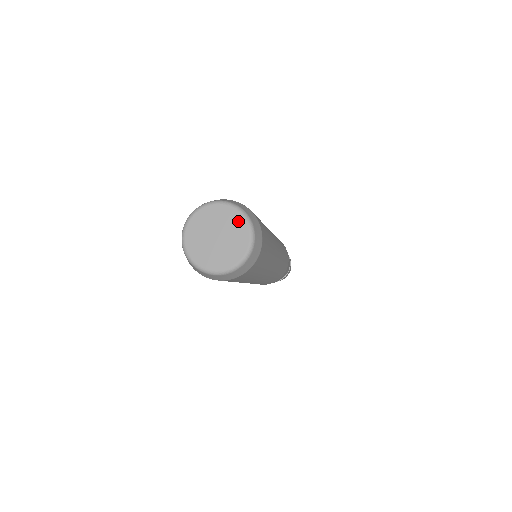
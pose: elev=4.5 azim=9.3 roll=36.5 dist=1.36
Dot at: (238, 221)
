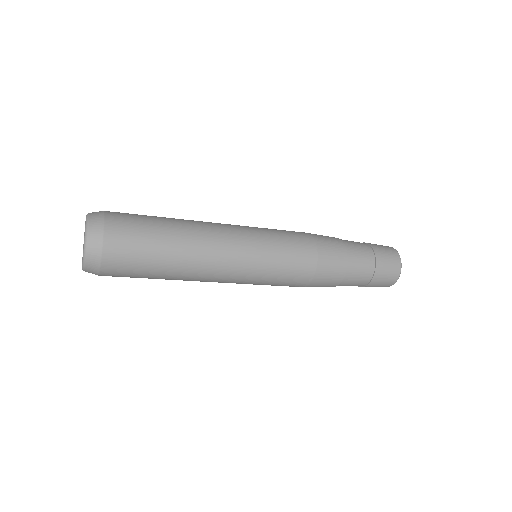
Dot at: (84, 237)
